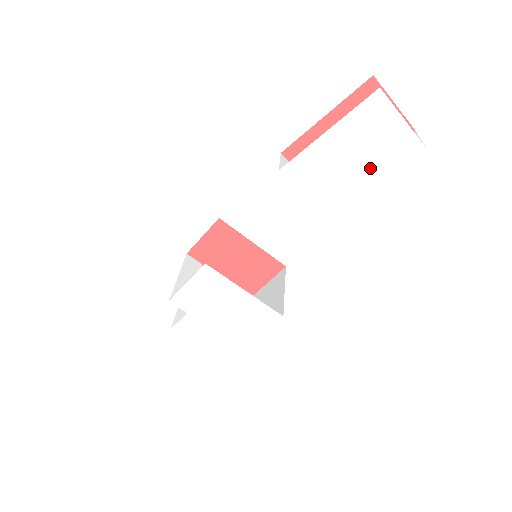
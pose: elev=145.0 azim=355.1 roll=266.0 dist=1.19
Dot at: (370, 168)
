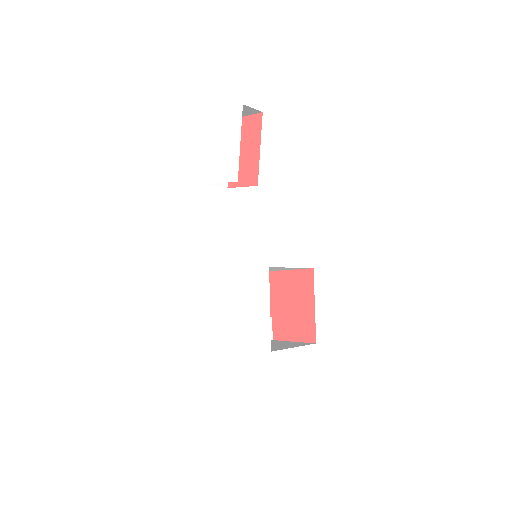
Dot at: (234, 139)
